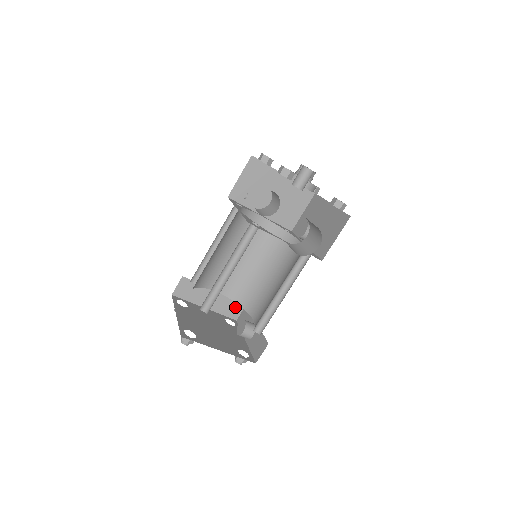
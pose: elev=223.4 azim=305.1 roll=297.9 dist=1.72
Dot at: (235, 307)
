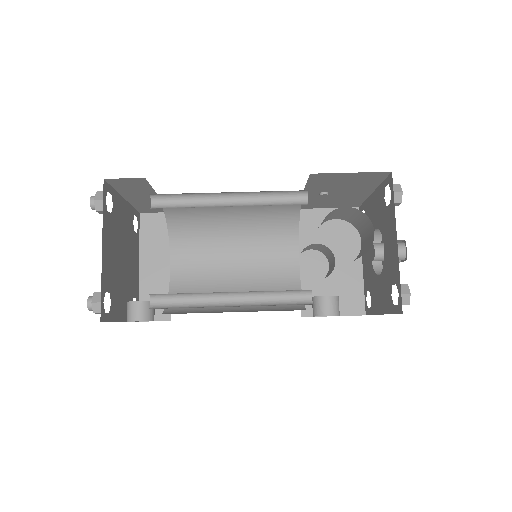
Dot at: occluded
